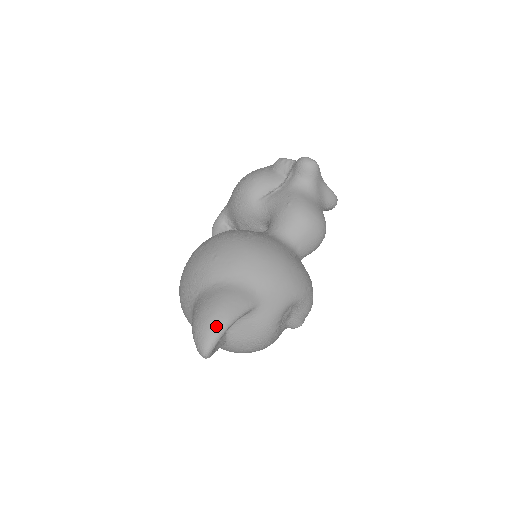
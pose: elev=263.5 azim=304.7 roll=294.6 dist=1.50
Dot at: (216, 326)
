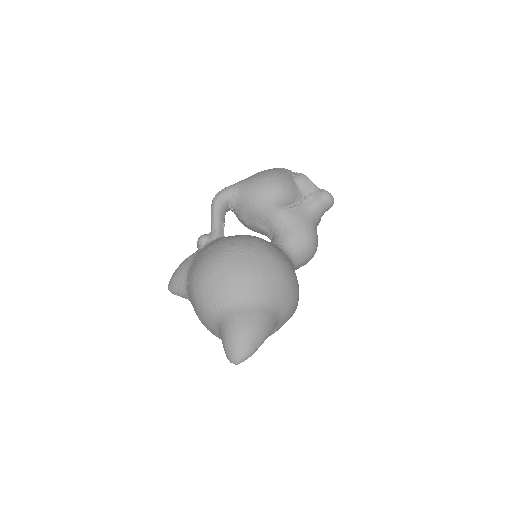
Dot at: (255, 345)
